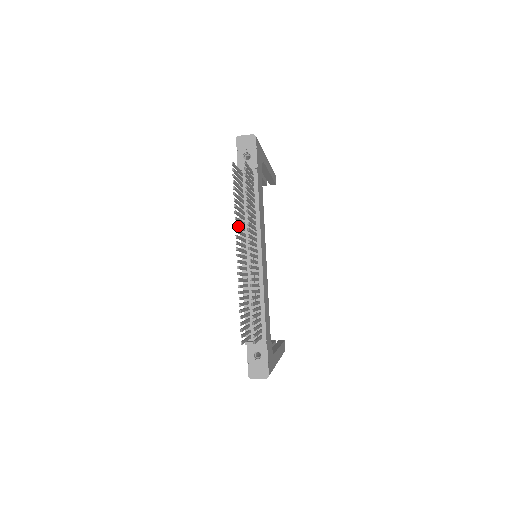
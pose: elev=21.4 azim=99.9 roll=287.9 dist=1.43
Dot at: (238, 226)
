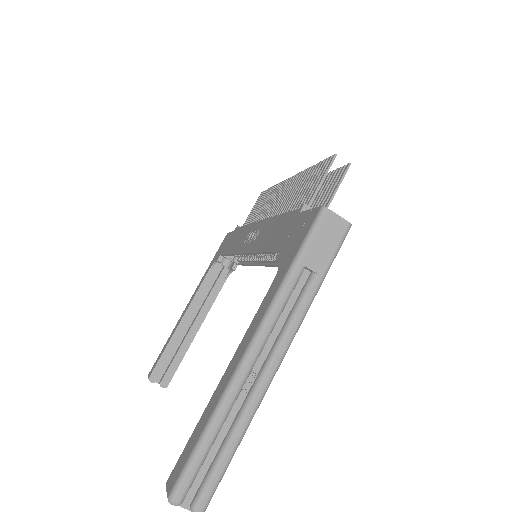
Dot at: occluded
